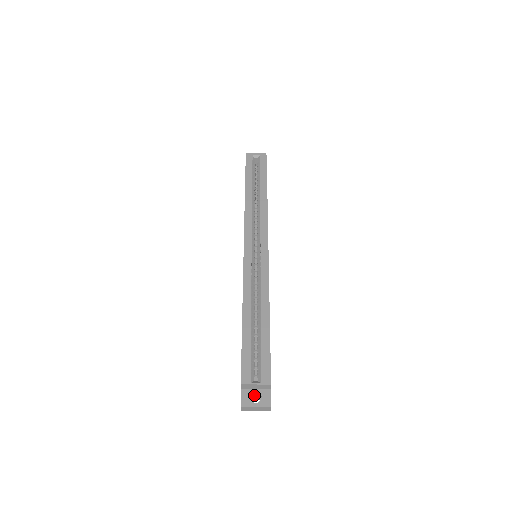
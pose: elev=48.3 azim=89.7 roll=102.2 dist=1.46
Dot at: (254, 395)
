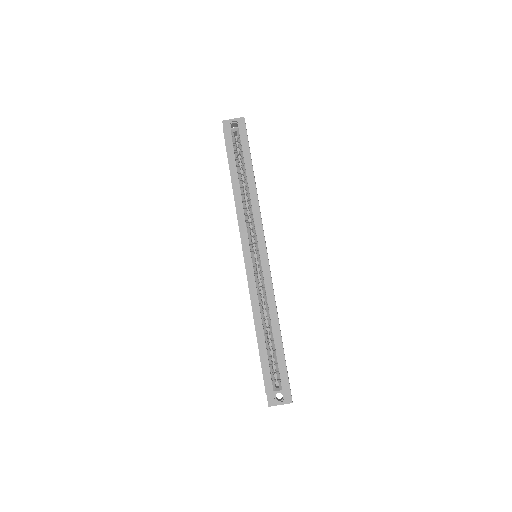
Dot at: (277, 392)
